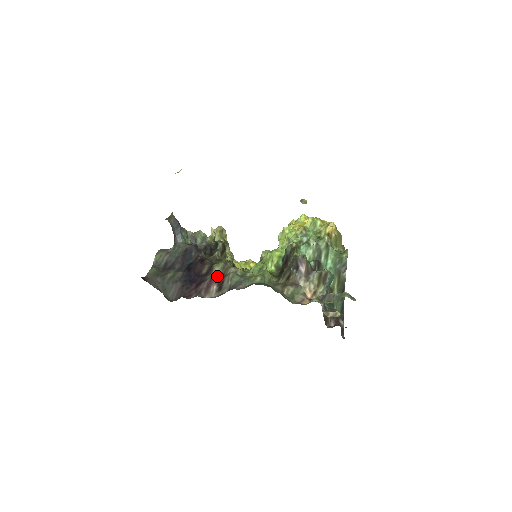
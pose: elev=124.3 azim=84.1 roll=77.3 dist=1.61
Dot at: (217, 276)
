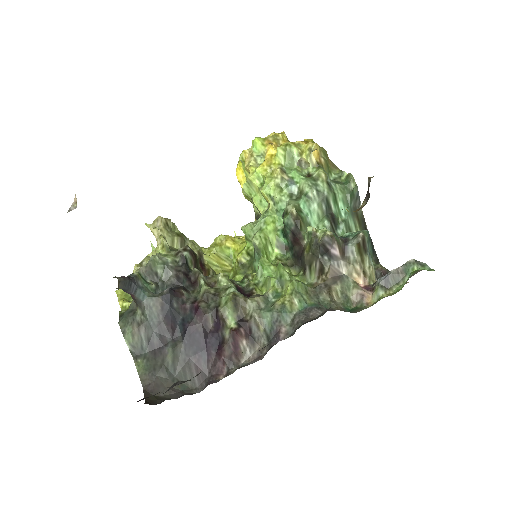
Dot at: (237, 326)
